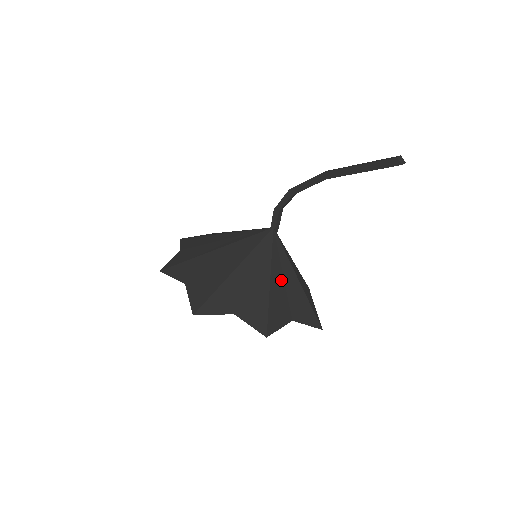
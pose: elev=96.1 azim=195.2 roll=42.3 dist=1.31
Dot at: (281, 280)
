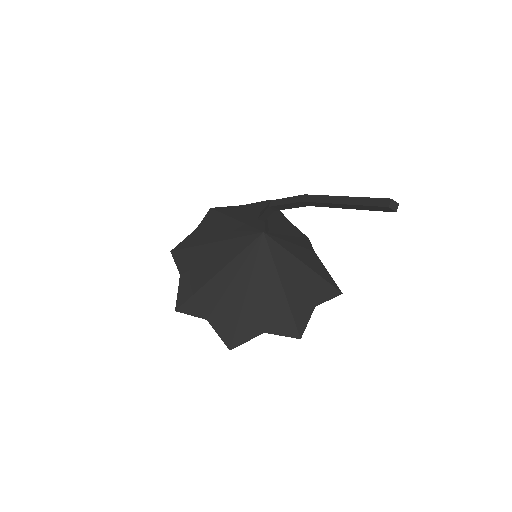
Dot at: (292, 279)
